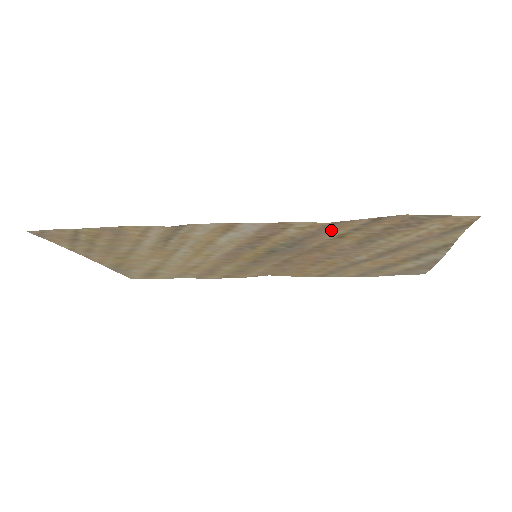
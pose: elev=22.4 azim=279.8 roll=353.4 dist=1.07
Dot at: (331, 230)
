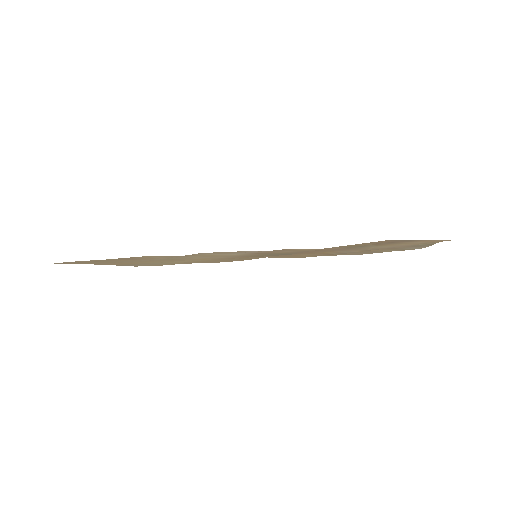
Dot at: (326, 248)
